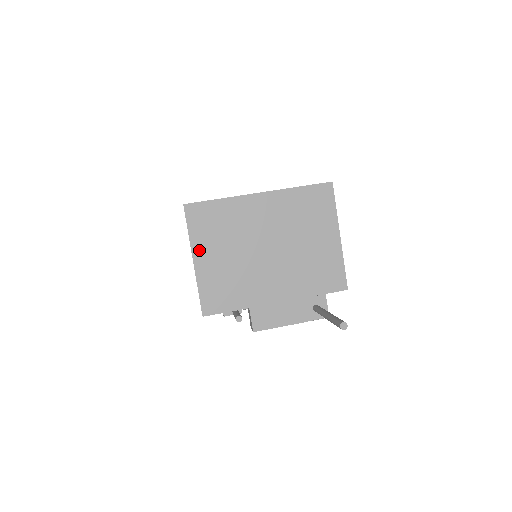
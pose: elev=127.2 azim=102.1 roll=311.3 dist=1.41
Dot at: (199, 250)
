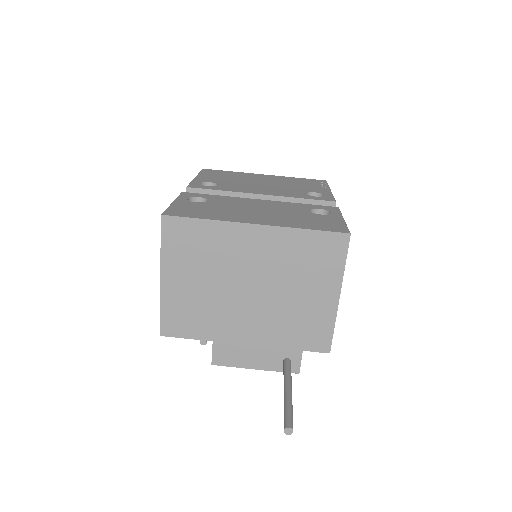
Dot at: (169, 269)
